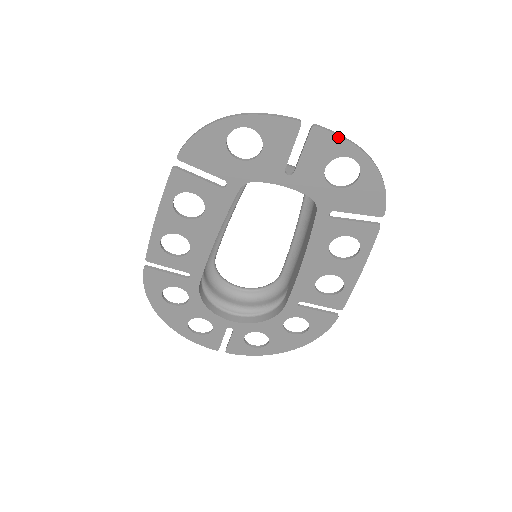
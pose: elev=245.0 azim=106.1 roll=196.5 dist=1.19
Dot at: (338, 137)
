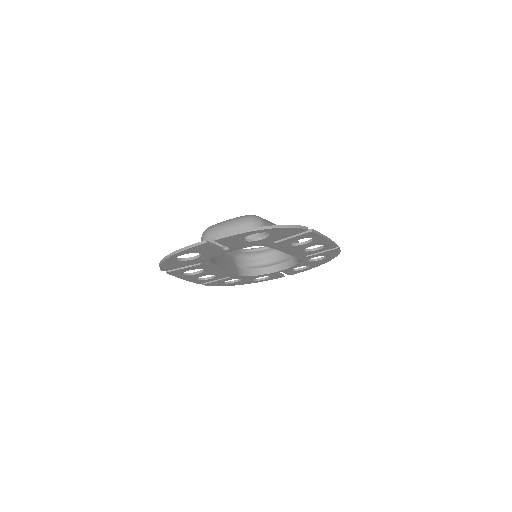
Dot at: (234, 235)
